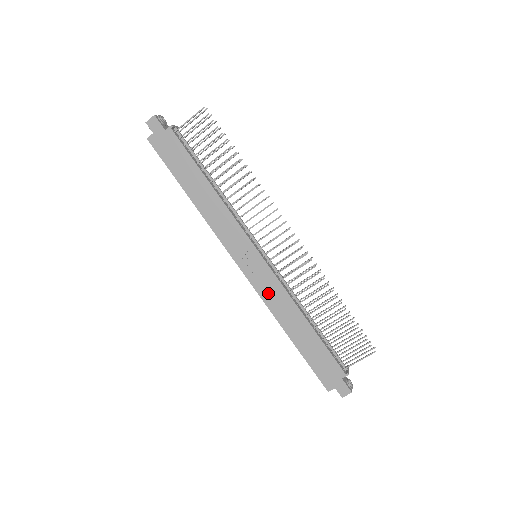
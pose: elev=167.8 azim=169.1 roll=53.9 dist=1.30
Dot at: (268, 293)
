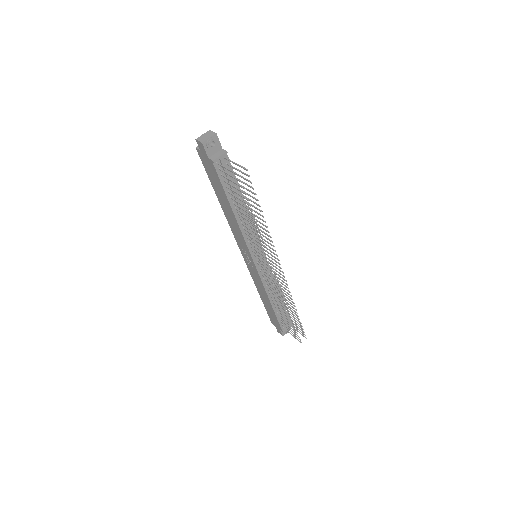
Dot at: (254, 276)
